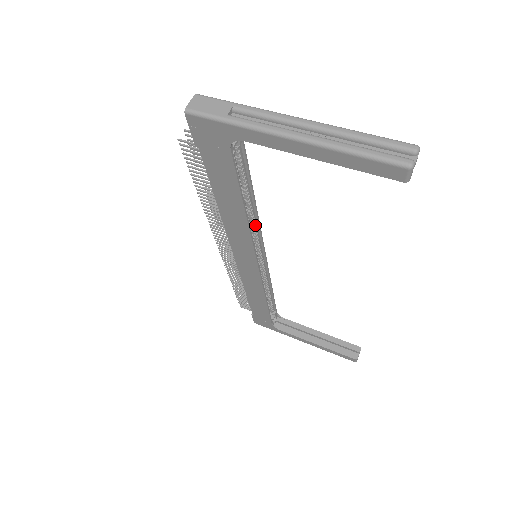
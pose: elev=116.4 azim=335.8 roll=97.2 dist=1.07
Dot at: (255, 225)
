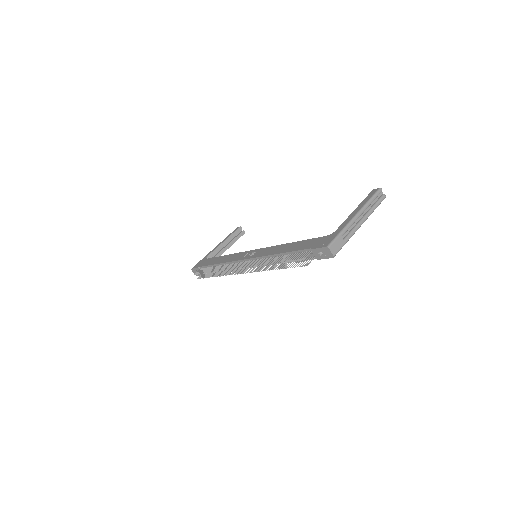
Dot at: occluded
